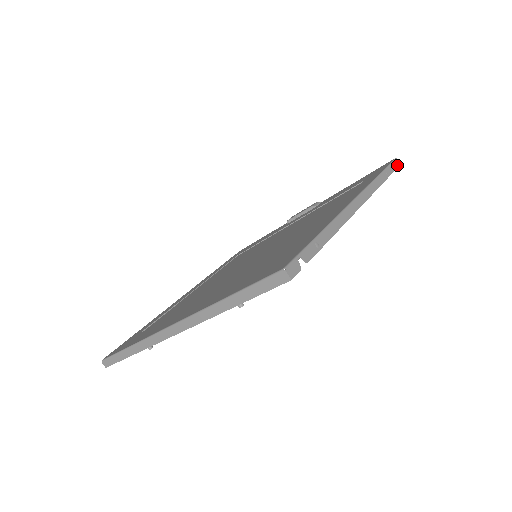
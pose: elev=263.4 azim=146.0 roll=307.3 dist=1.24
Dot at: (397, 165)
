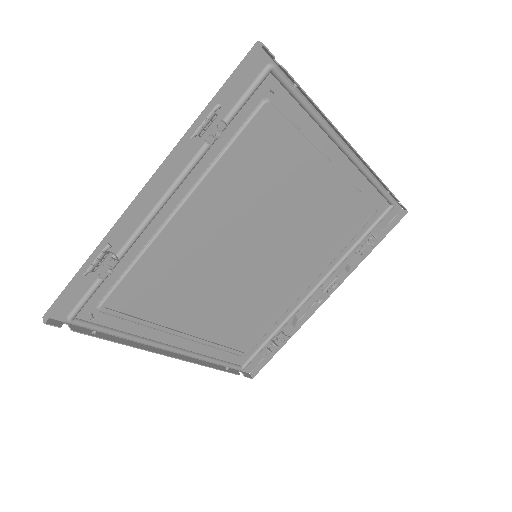
Dot at: (403, 207)
